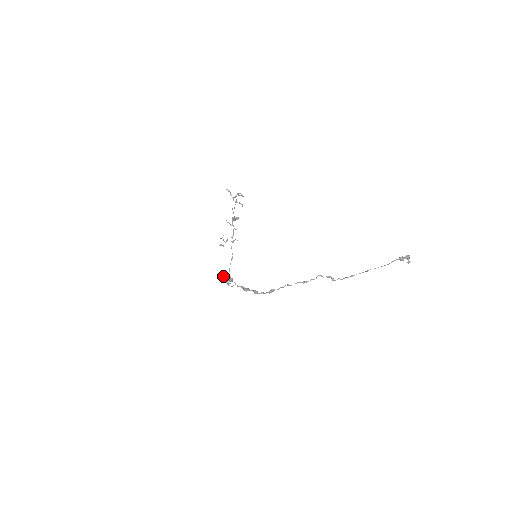
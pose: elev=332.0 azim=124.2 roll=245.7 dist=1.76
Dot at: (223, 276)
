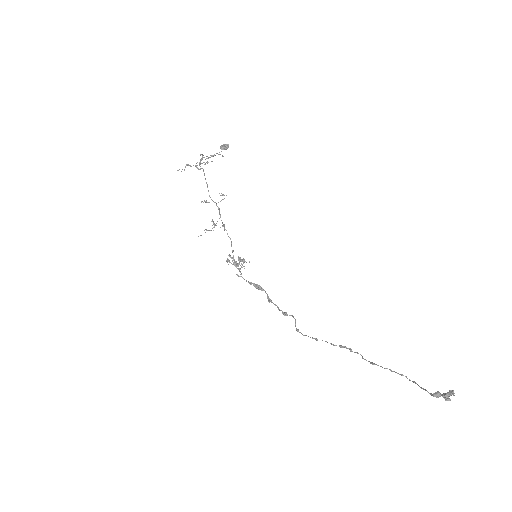
Dot at: (230, 262)
